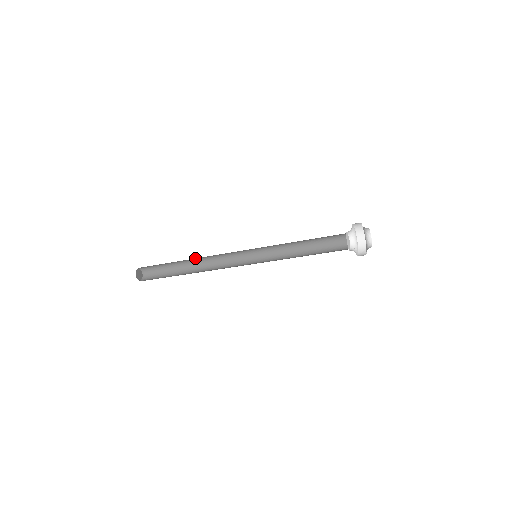
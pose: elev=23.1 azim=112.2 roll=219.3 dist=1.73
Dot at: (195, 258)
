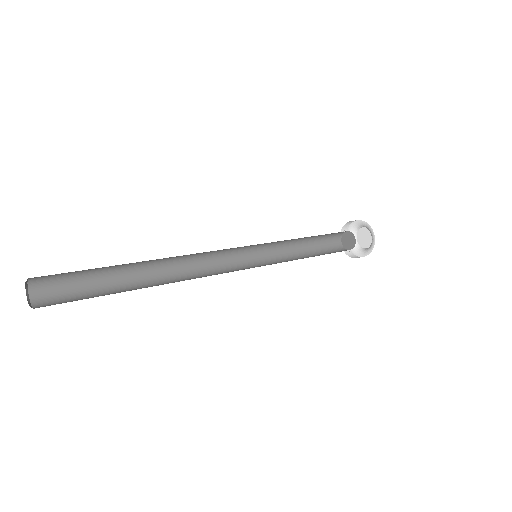
Dot at: occluded
